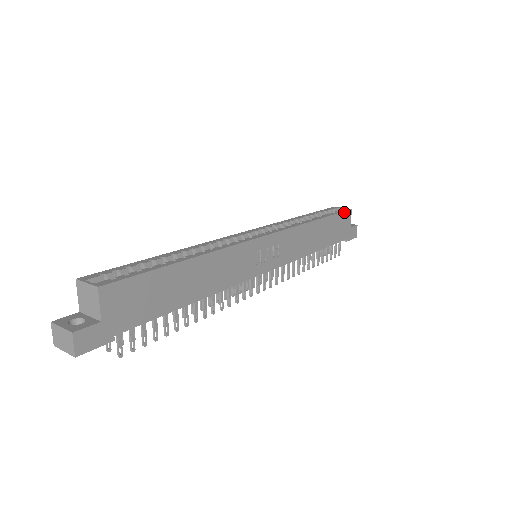
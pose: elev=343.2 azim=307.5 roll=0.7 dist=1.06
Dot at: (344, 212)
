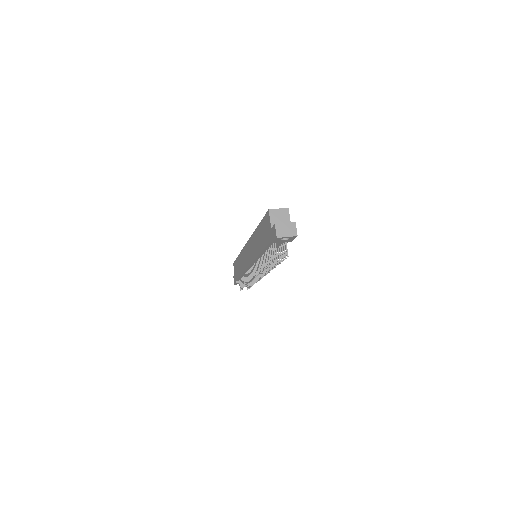
Dot at: occluded
